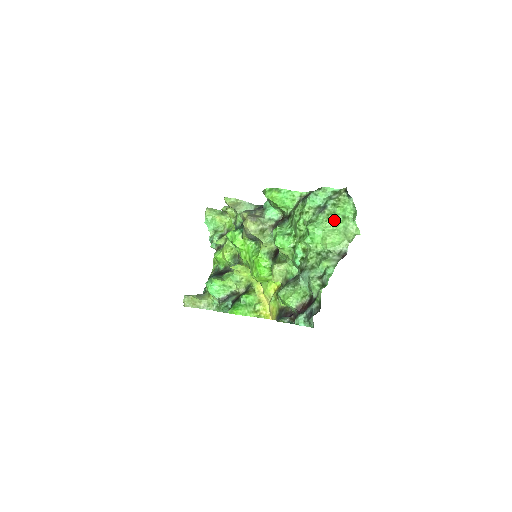
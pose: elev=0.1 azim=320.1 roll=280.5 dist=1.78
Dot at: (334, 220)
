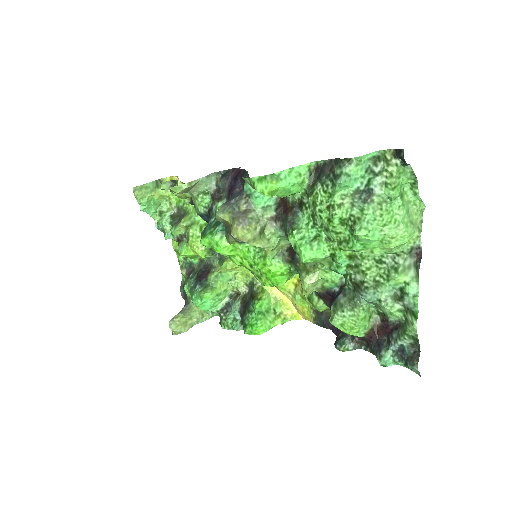
Dot at: (391, 208)
